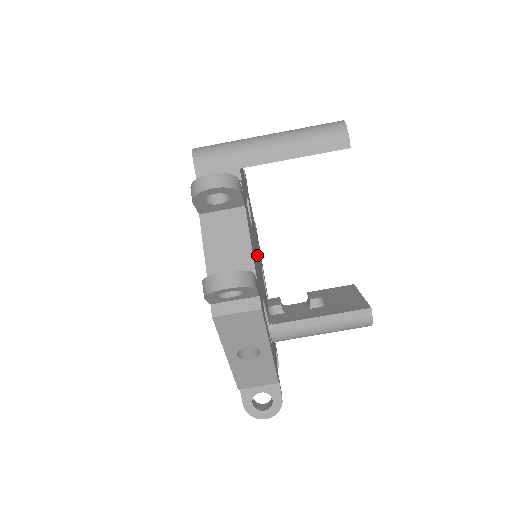
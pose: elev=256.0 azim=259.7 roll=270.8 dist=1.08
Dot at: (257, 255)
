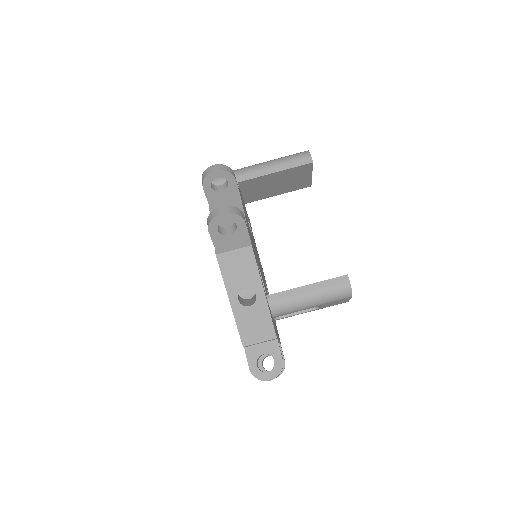
Dot at: occluded
